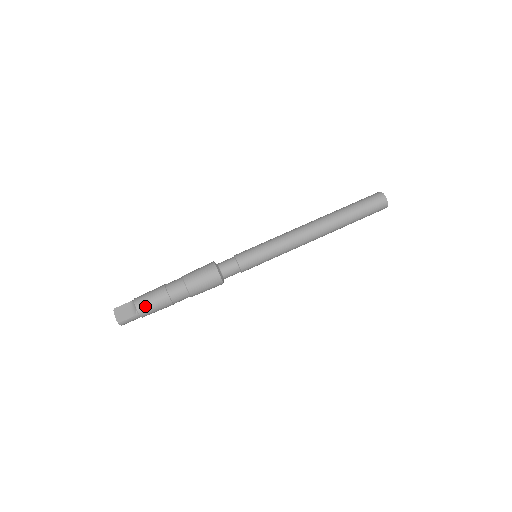
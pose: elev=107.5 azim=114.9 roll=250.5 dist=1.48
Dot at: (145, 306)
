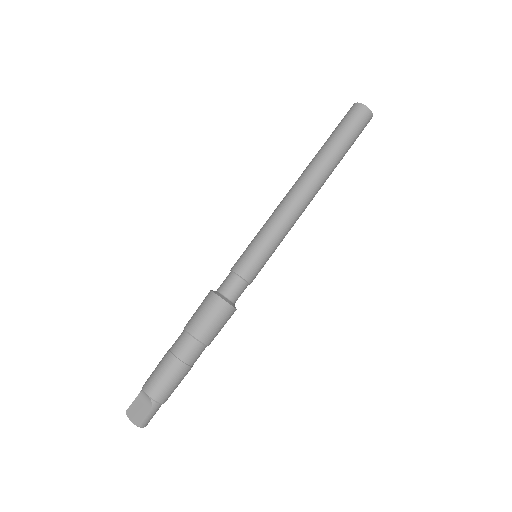
Dot at: (158, 388)
